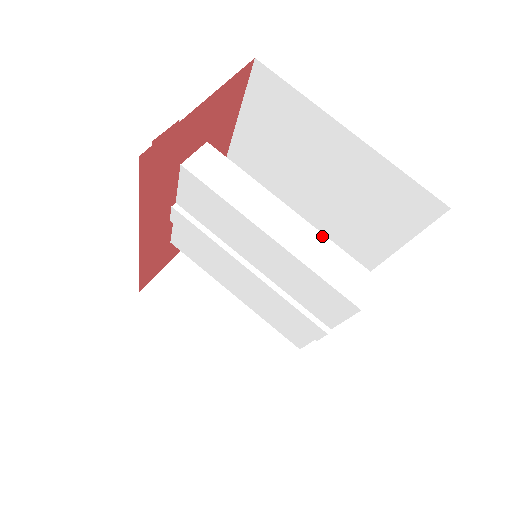
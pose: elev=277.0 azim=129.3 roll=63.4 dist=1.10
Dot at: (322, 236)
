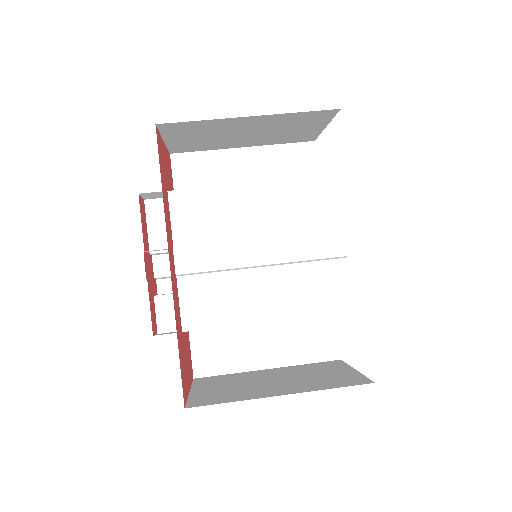
Dot at: occluded
